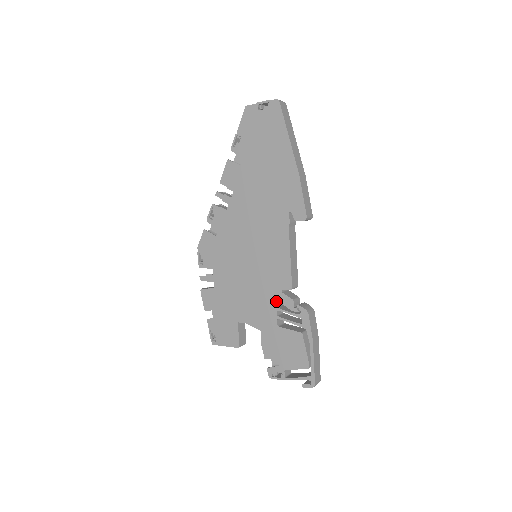
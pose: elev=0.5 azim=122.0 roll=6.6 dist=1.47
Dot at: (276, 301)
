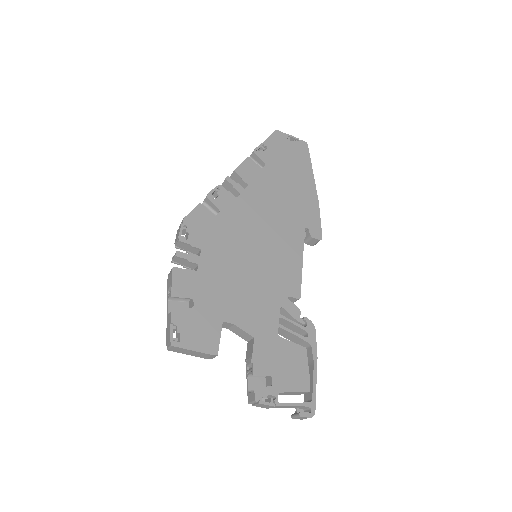
Dot at: (280, 306)
